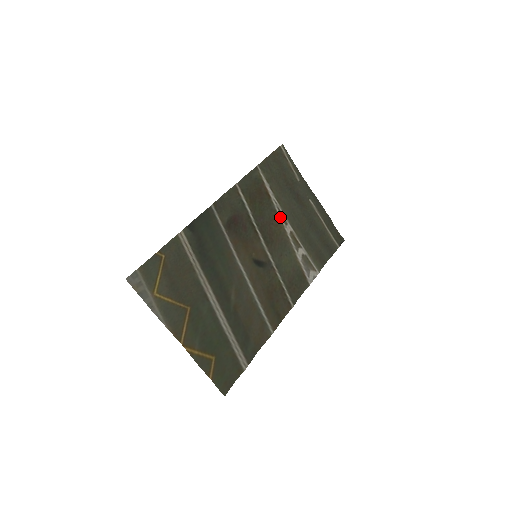
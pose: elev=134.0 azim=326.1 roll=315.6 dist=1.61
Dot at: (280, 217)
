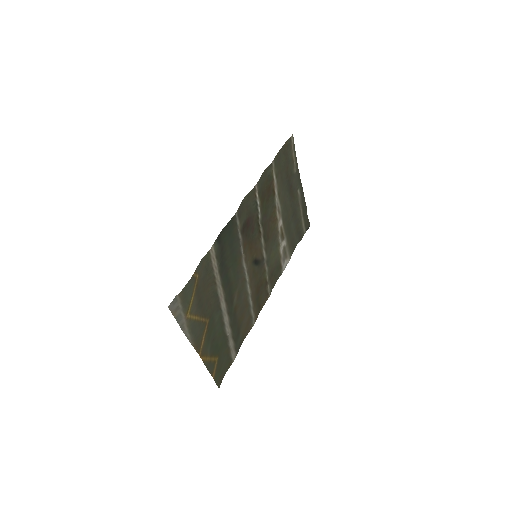
Dot at: (277, 213)
